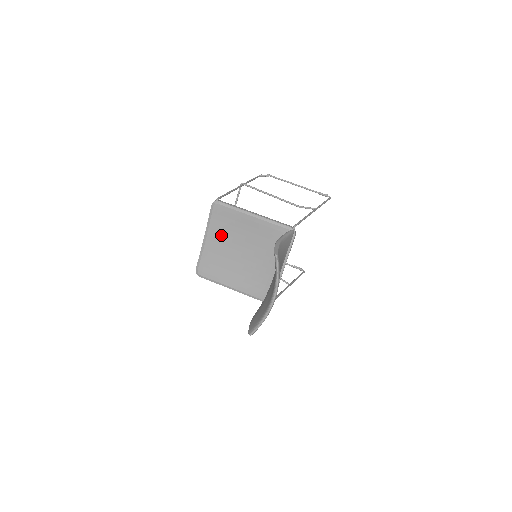
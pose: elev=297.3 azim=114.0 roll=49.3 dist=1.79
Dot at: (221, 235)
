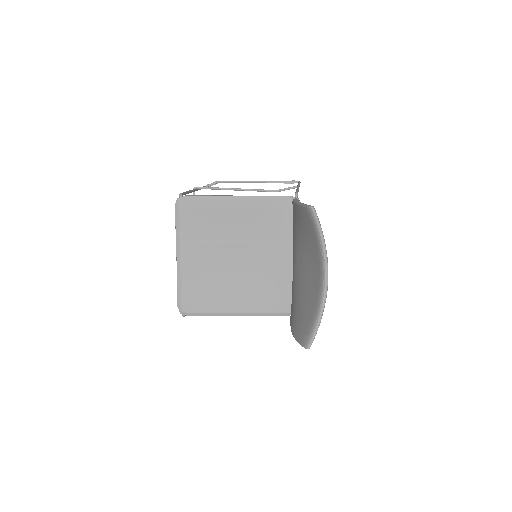
Dot at: (200, 243)
